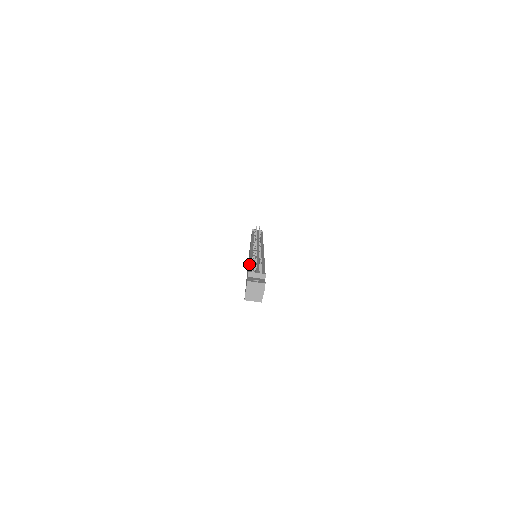
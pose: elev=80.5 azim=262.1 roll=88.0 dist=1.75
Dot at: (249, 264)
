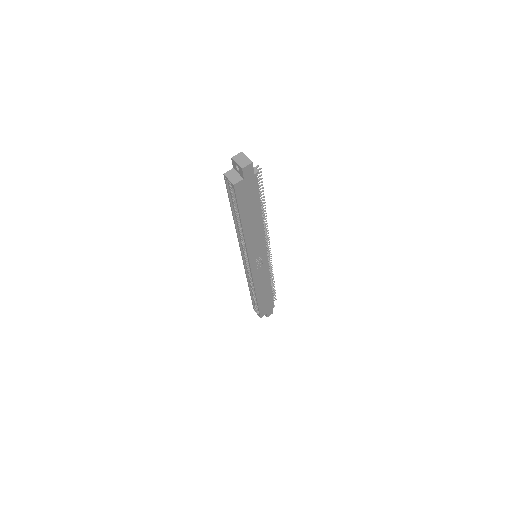
Dot at: occluded
